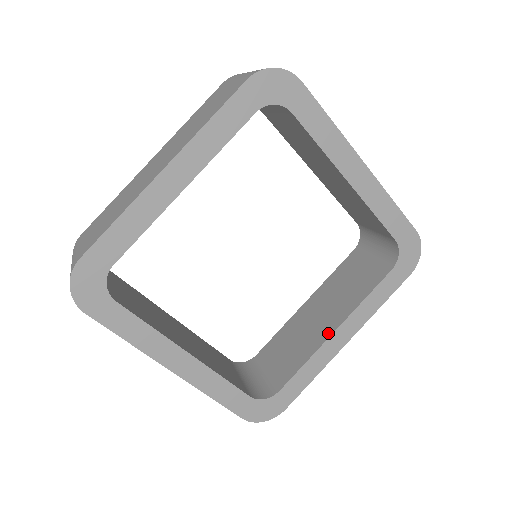
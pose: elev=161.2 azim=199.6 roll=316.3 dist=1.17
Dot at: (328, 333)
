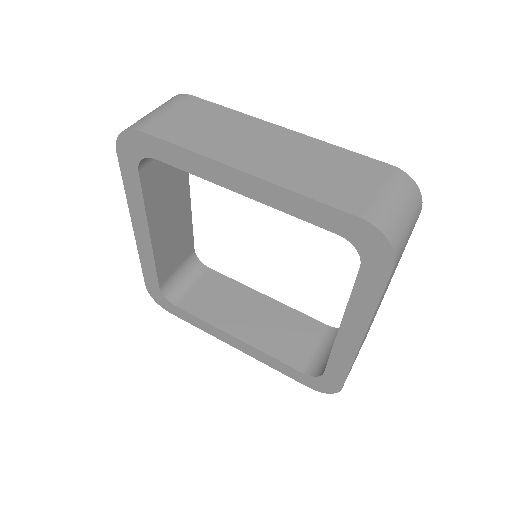
Dot at: (233, 331)
